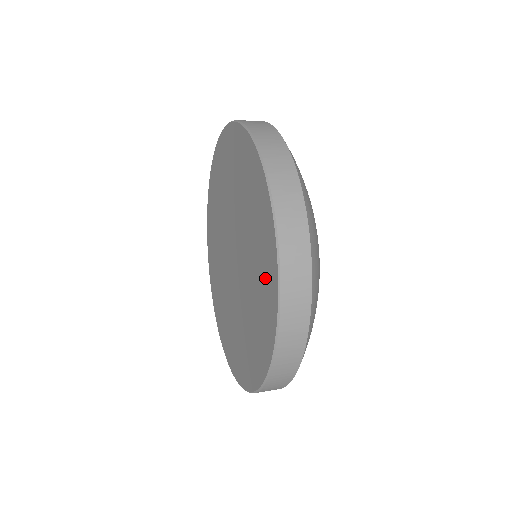
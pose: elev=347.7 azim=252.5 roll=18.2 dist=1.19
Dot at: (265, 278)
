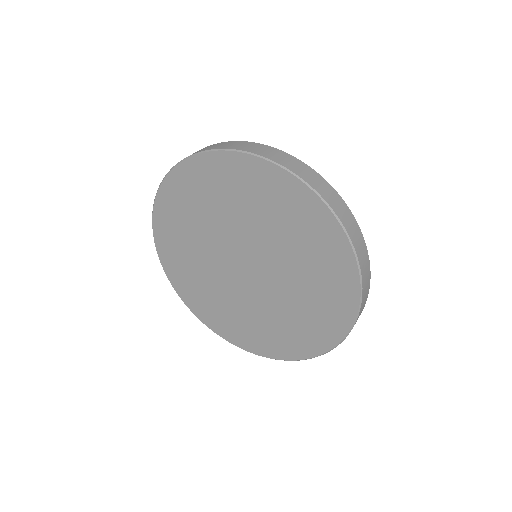
Dot at: (314, 330)
